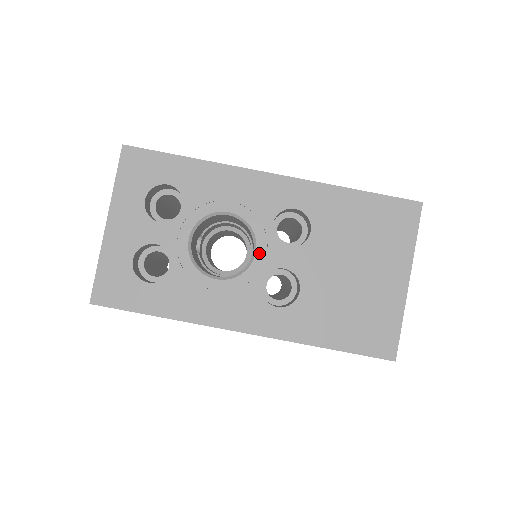
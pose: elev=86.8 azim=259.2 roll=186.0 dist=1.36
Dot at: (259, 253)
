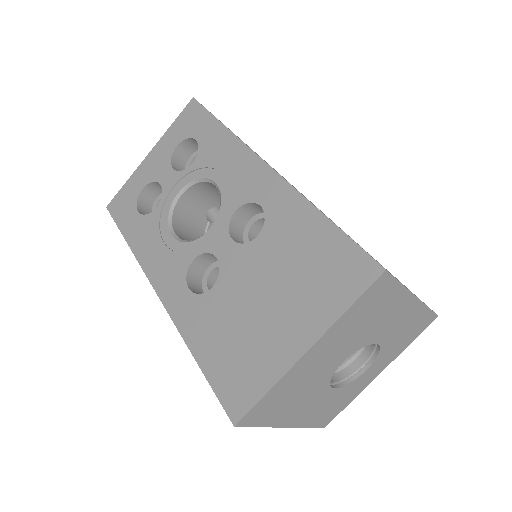
Dot at: (211, 232)
